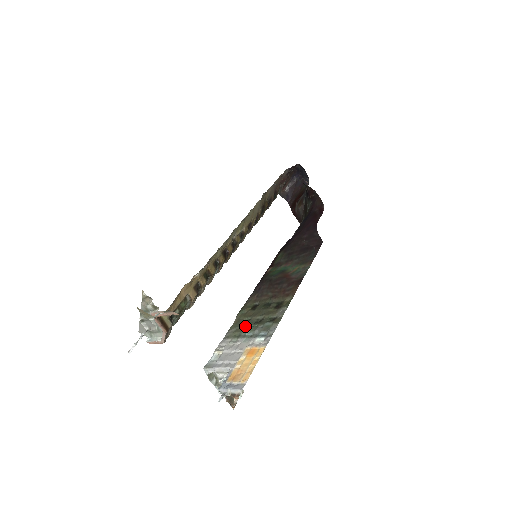
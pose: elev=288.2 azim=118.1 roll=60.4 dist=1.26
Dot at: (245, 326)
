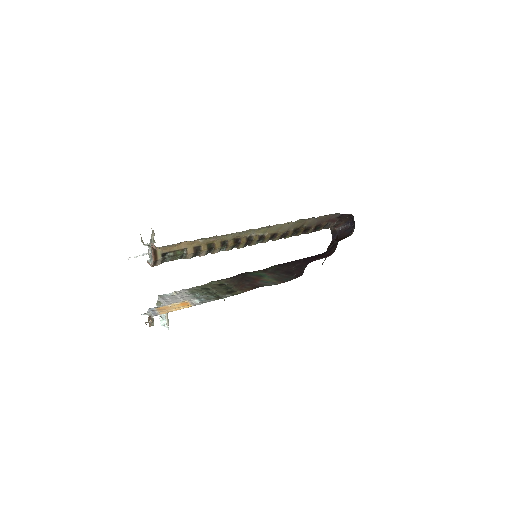
Dot at: (203, 290)
